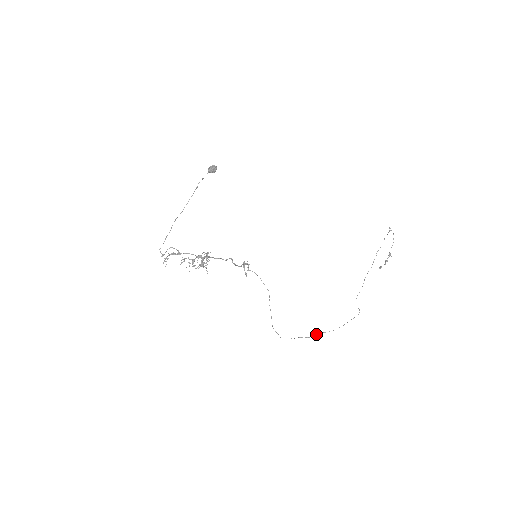
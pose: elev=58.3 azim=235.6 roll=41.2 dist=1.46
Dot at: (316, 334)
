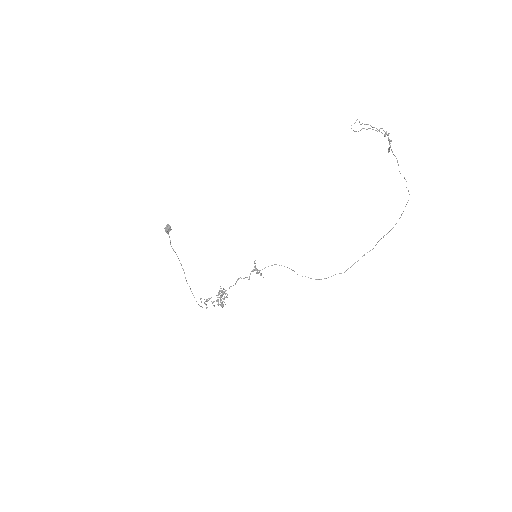
Dot at: (377, 242)
